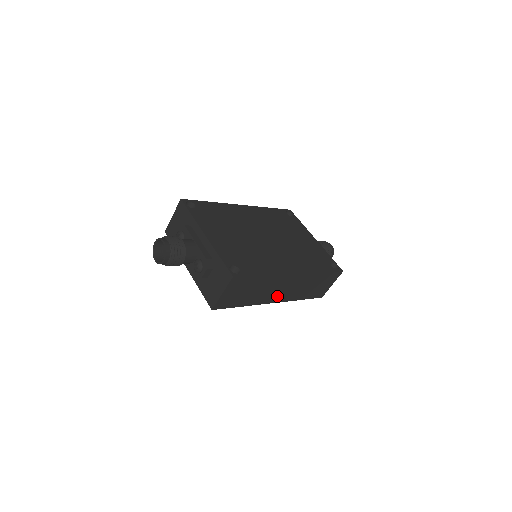
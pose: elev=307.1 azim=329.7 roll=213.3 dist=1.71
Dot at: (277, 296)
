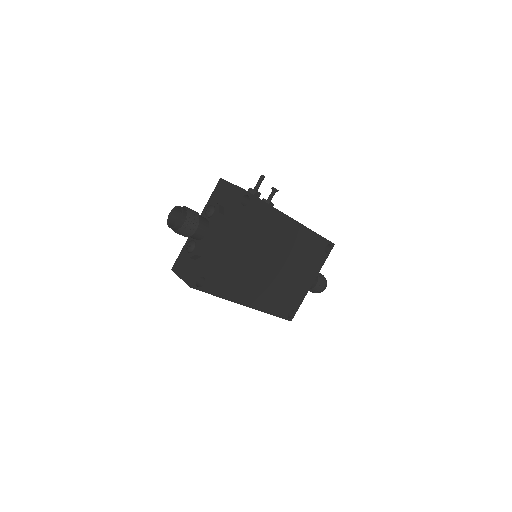
Dot at: occluded
